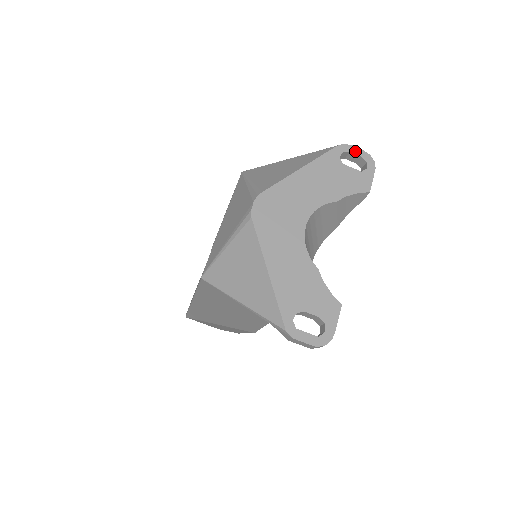
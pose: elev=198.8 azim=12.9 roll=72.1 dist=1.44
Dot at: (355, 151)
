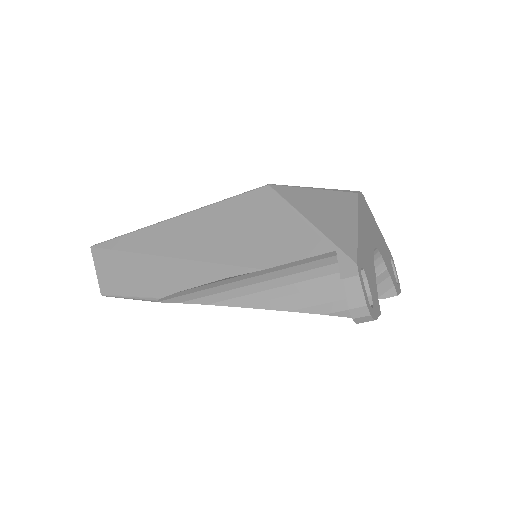
Dot at: (395, 269)
